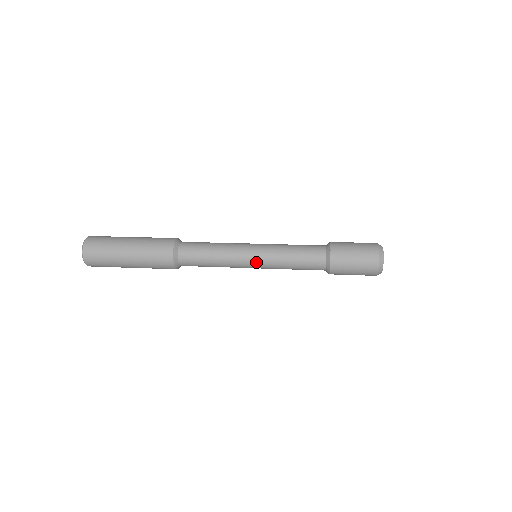
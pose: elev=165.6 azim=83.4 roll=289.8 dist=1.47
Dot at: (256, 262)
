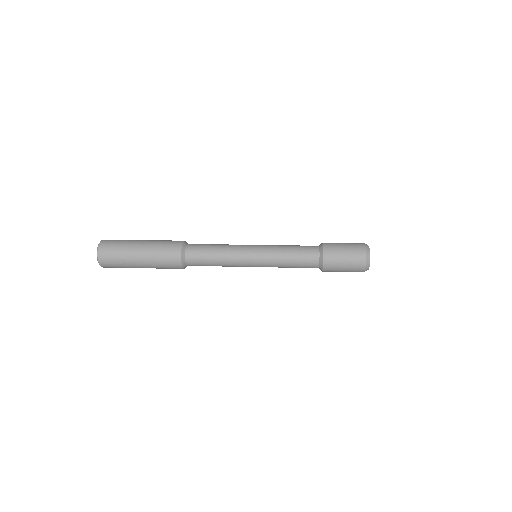
Dot at: (256, 261)
